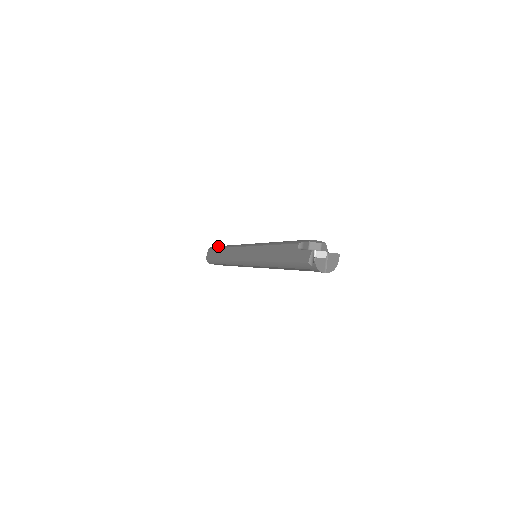
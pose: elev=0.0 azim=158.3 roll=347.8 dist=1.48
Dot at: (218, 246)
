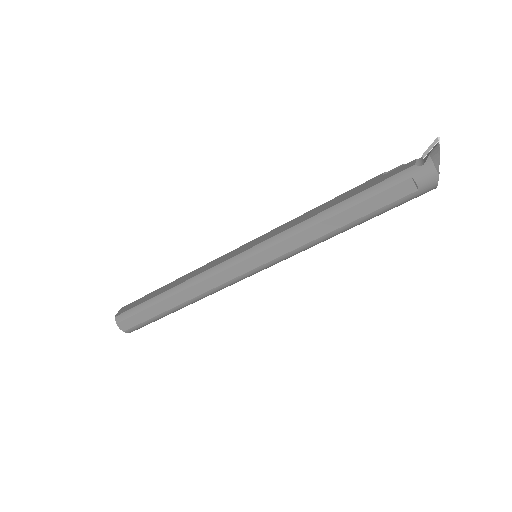
Dot at: occluded
